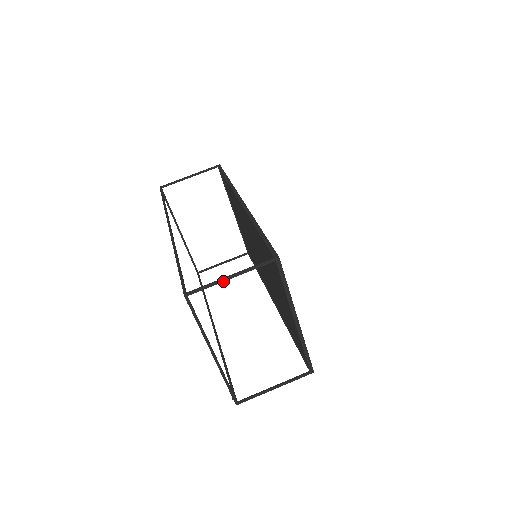
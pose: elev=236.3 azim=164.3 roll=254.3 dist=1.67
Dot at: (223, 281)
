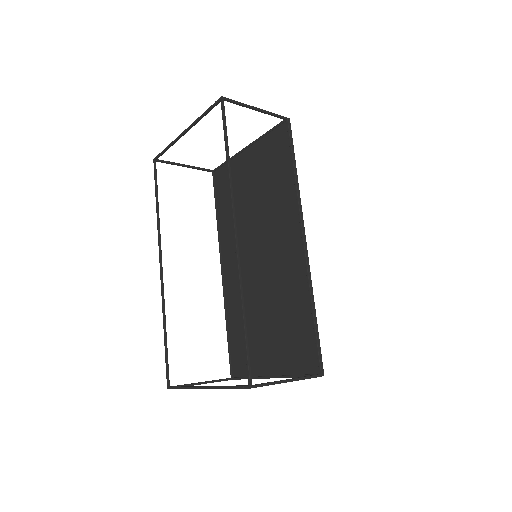
Dot at: occluded
